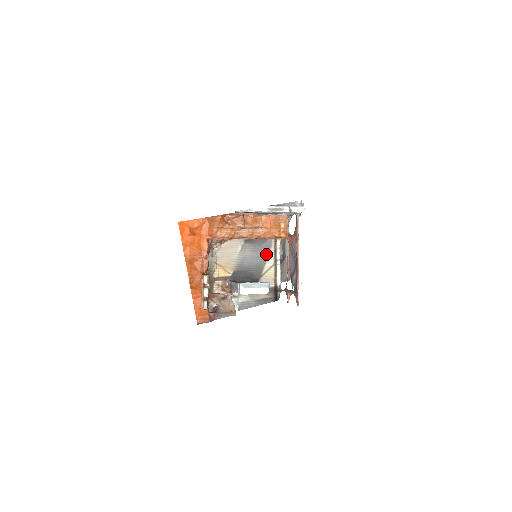
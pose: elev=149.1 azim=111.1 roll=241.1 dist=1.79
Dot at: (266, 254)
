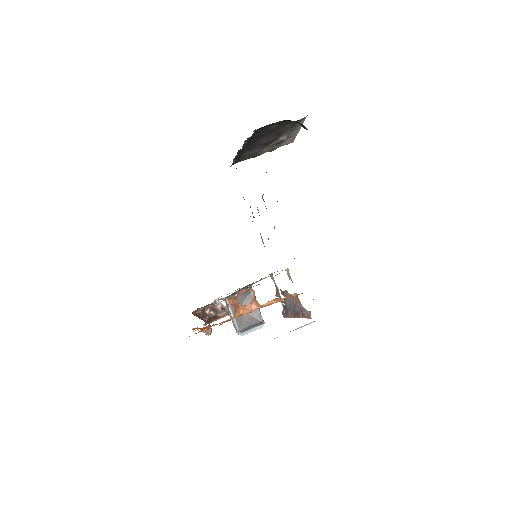
Dot at: occluded
